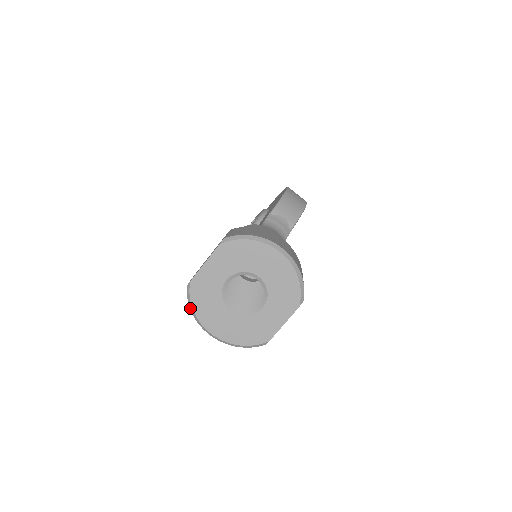
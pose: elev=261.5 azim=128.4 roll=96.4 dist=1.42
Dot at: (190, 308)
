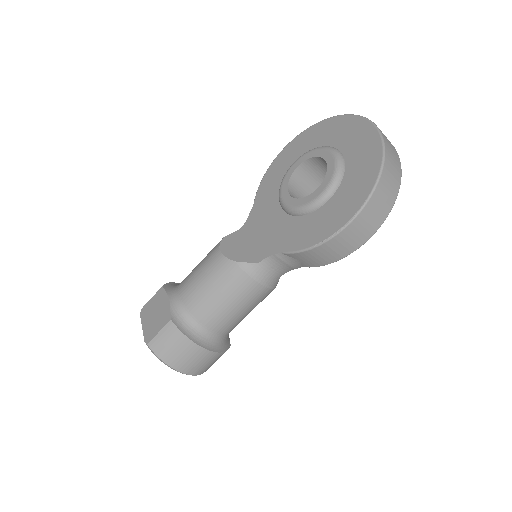
Dot at: occluded
